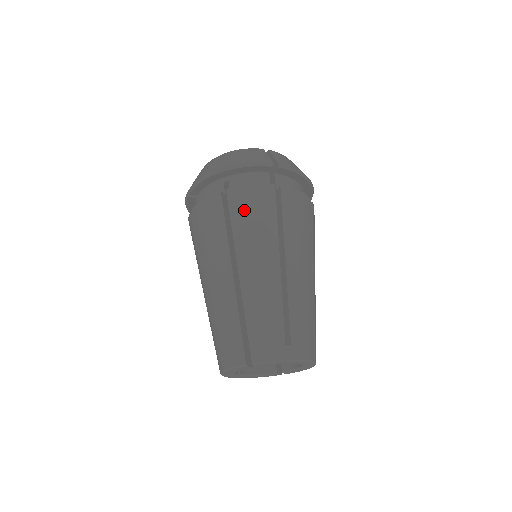
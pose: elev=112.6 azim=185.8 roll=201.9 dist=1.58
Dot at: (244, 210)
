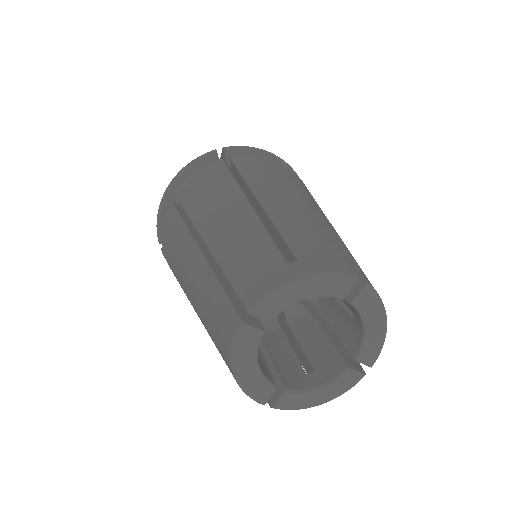
Dot at: occluded
